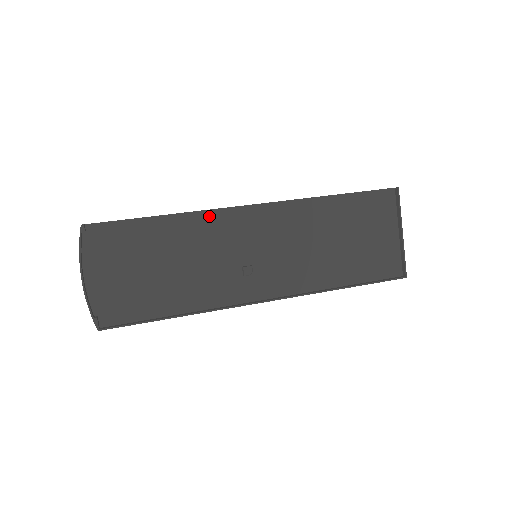
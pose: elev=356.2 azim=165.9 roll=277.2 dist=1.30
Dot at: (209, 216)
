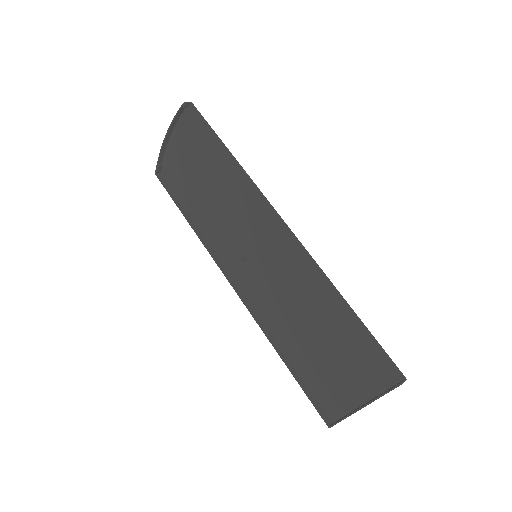
Dot at: (252, 191)
